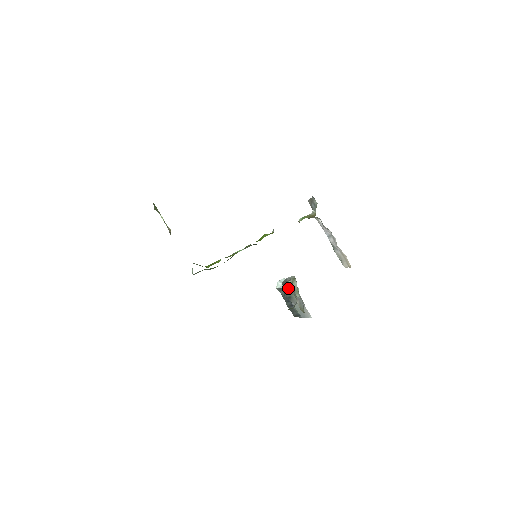
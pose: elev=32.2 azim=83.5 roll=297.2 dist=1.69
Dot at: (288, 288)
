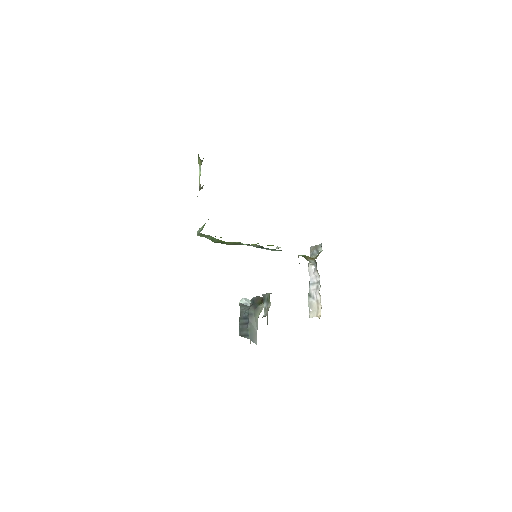
Dot at: (257, 304)
